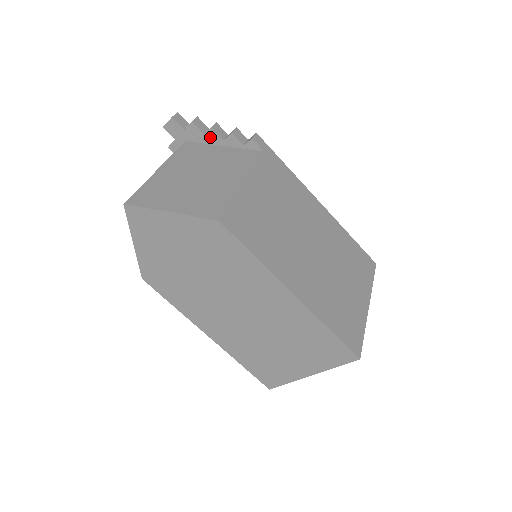
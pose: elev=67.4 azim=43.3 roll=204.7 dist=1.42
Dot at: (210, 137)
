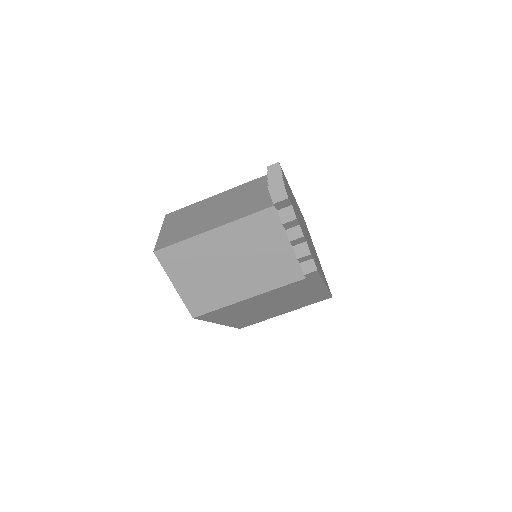
Dot at: (288, 234)
